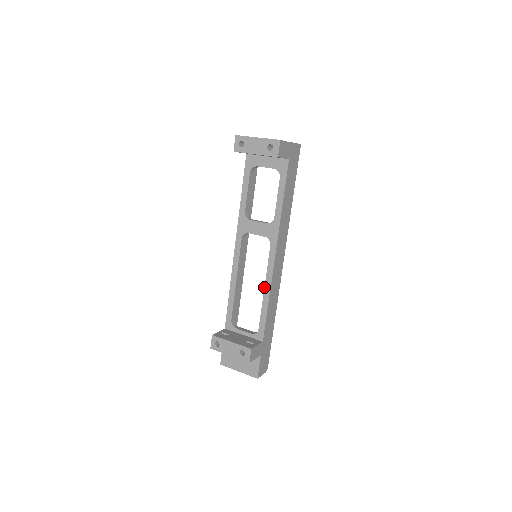
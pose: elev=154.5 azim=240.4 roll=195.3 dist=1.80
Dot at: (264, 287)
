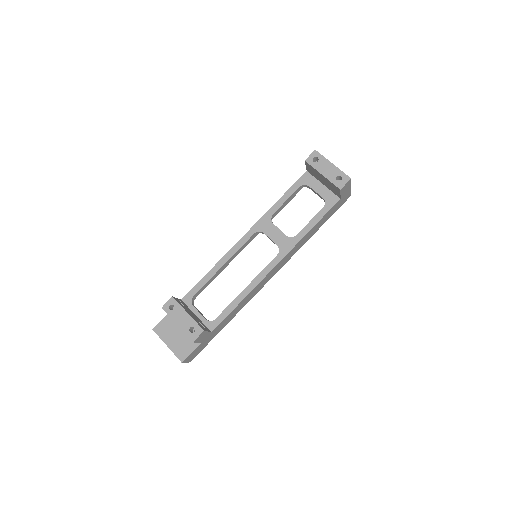
Dot at: (247, 286)
